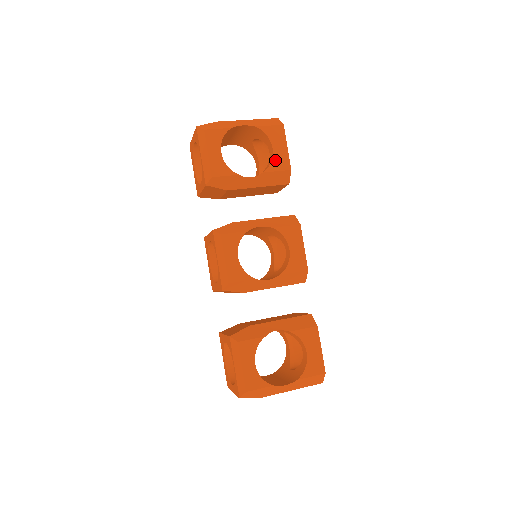
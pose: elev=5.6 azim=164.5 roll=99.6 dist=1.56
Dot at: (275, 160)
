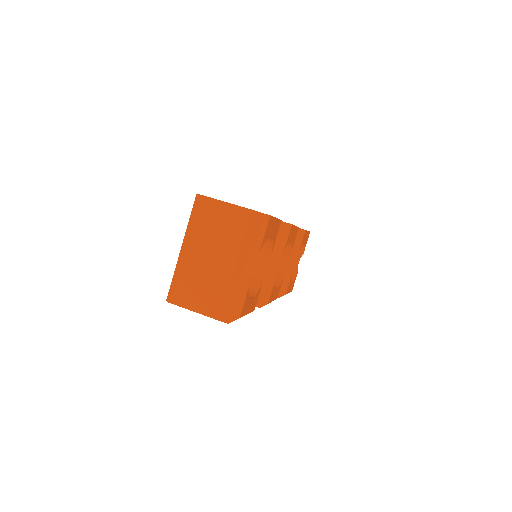
Dot at: (274, 237)
